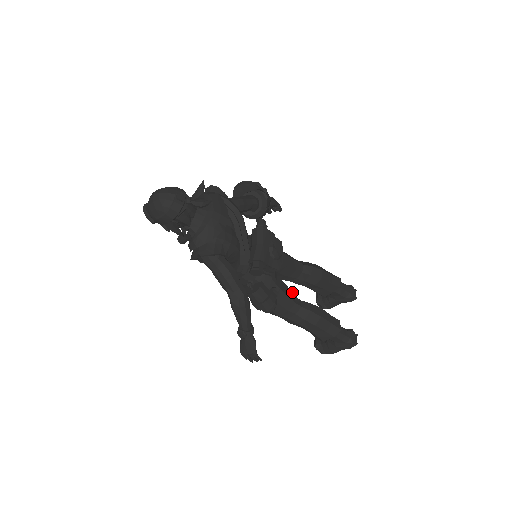
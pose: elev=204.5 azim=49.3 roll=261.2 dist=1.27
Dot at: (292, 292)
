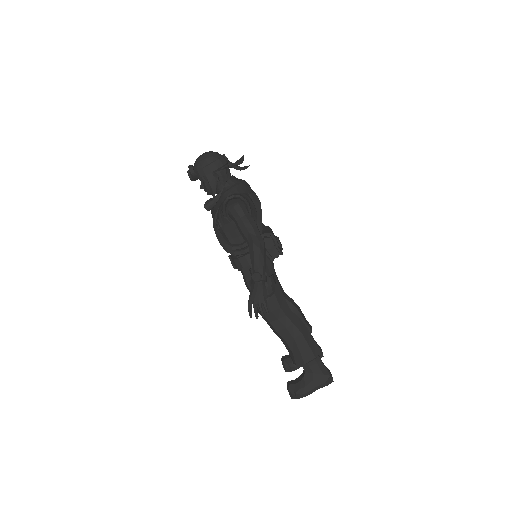
Dot at: occluded
